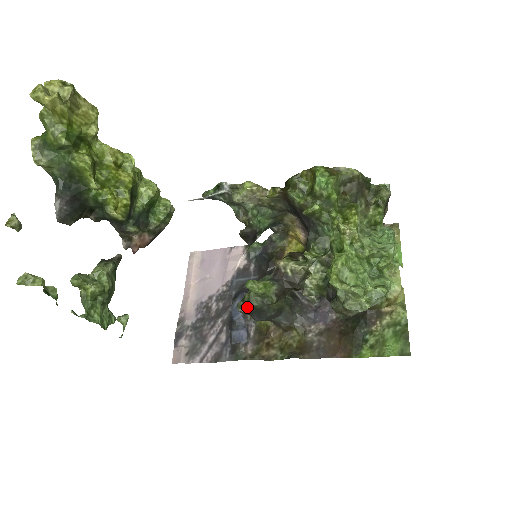
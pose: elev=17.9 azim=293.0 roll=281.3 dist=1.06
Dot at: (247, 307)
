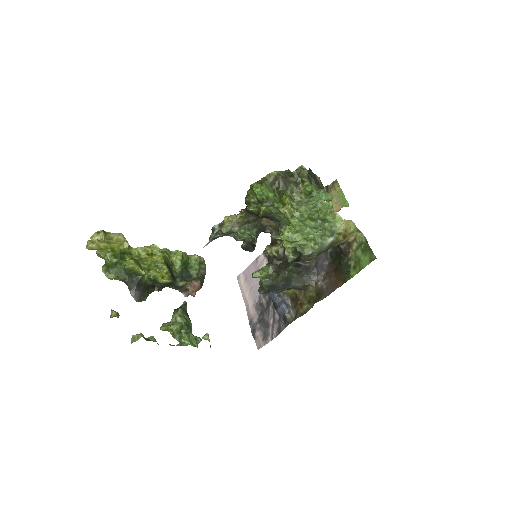
Dot at: (263, 289)
